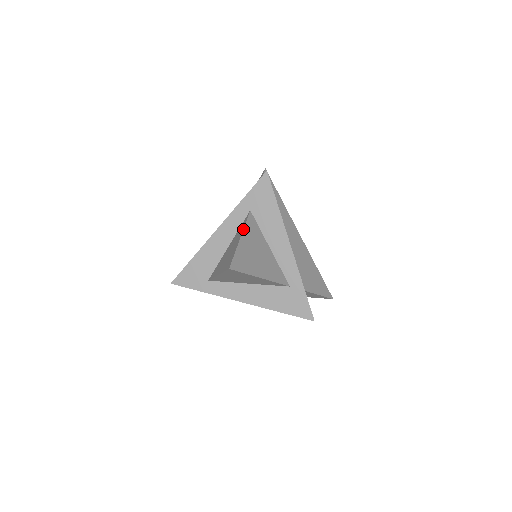
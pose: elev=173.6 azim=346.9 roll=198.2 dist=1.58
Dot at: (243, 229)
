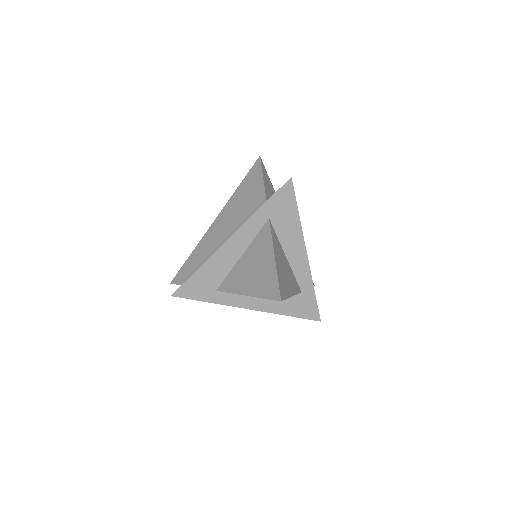
Dot at: (273, 245)
